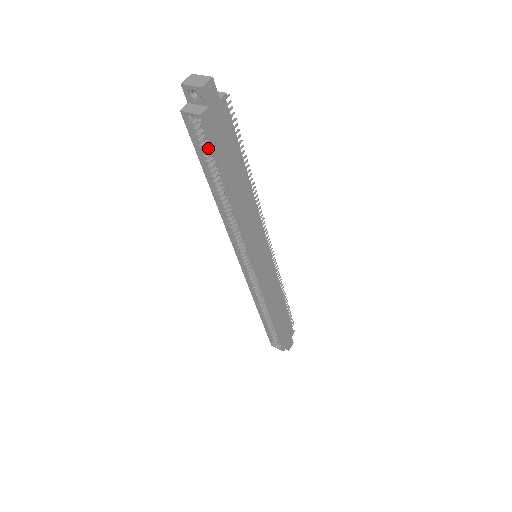
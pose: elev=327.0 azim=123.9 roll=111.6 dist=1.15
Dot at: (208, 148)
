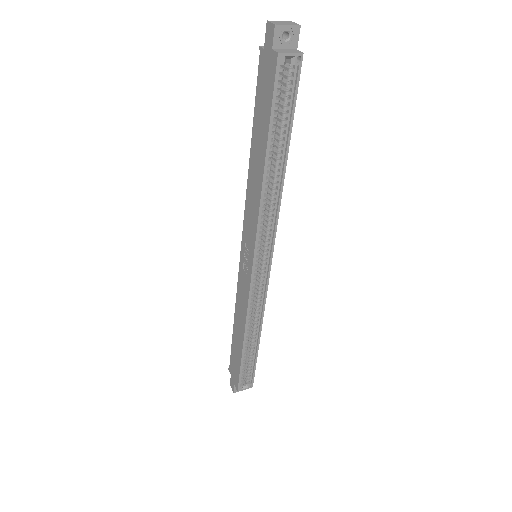
Dot at: (277, 105)
